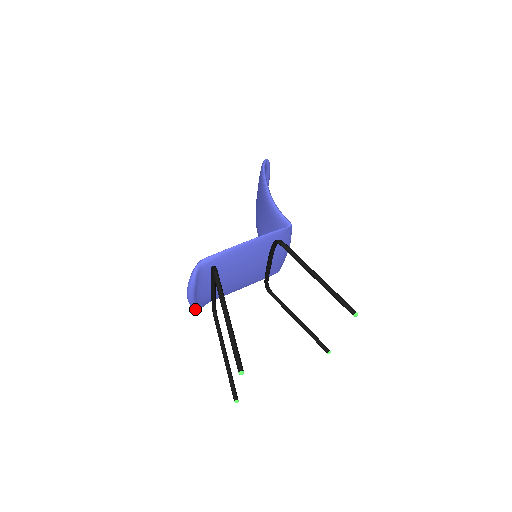
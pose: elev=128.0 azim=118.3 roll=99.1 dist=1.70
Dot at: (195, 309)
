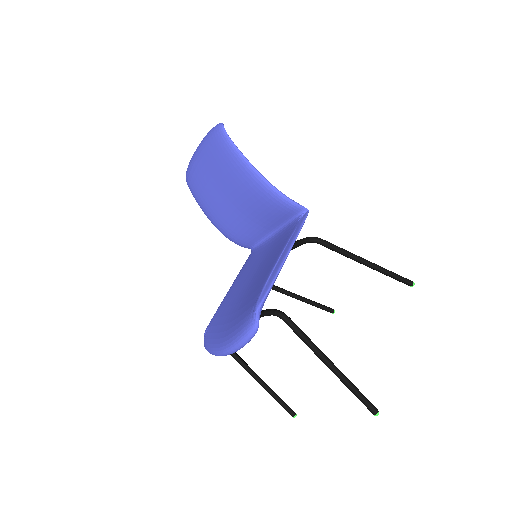
Dot at: occluded
